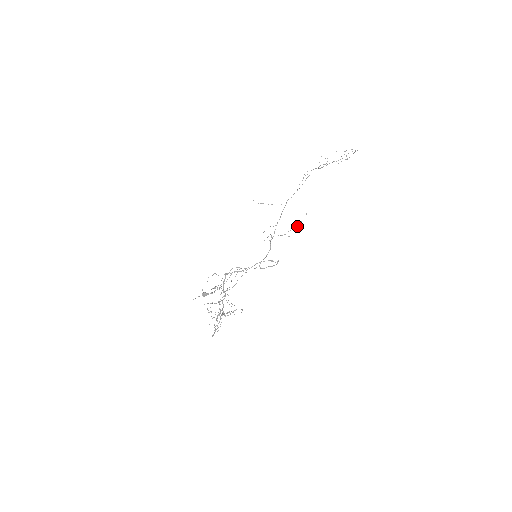
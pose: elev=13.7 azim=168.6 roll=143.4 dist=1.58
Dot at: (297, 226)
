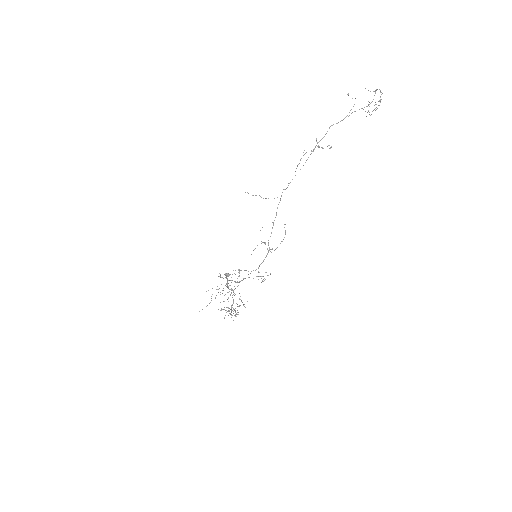
Dot at: occluded
